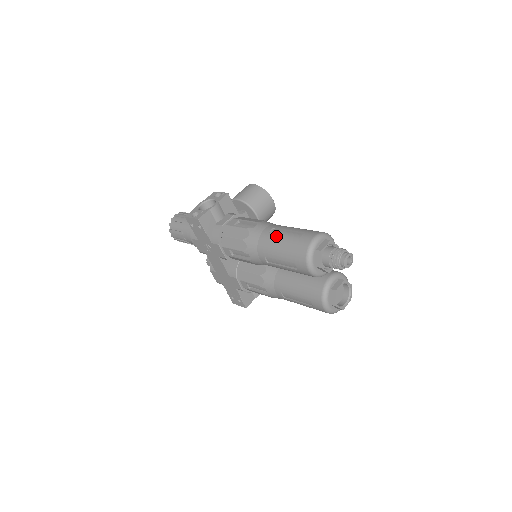
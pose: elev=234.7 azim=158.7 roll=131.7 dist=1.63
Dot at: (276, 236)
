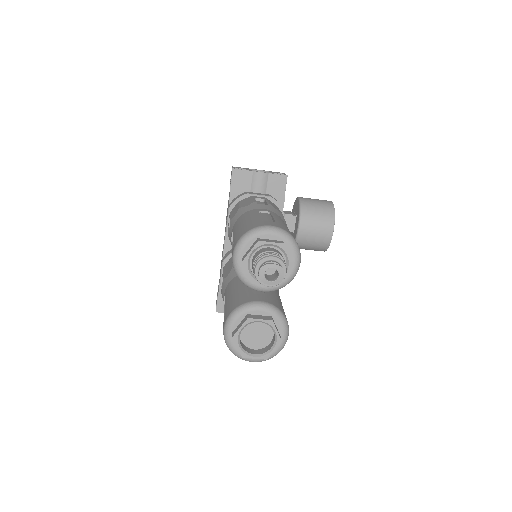
Dot at: (256, 213)
